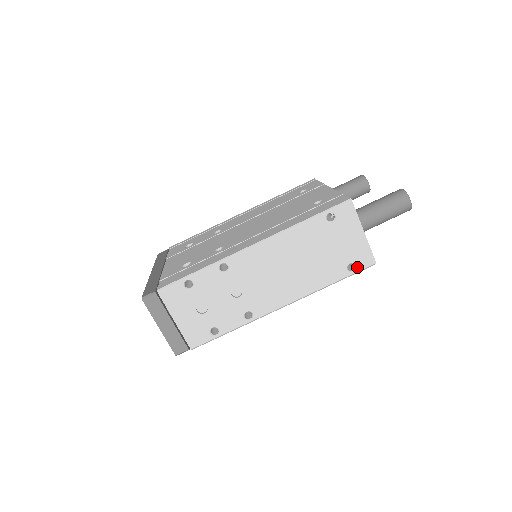
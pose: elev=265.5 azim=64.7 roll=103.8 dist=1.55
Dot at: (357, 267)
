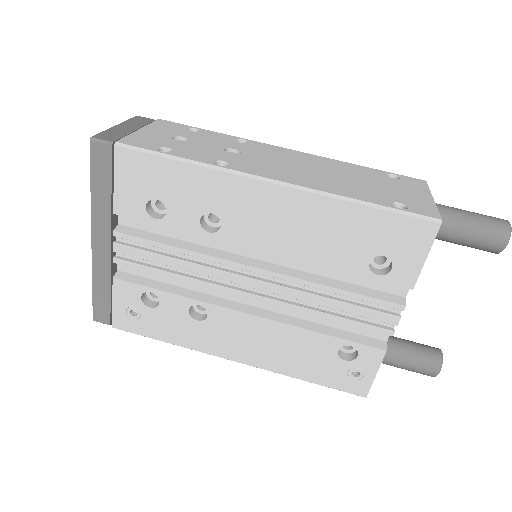
Dot at: (409, 209)
